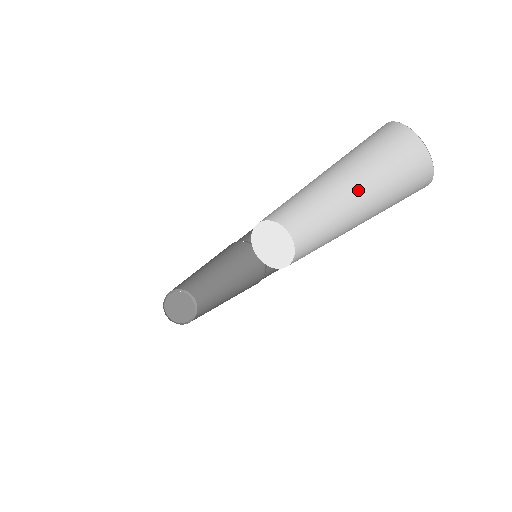
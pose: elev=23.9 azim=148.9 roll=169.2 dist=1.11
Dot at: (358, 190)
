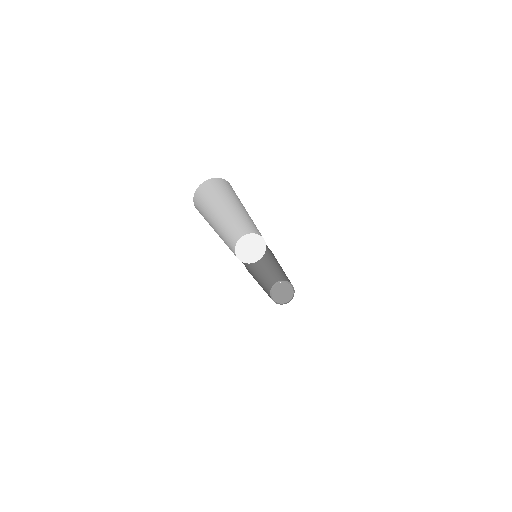
Dot at: (234, 204)
